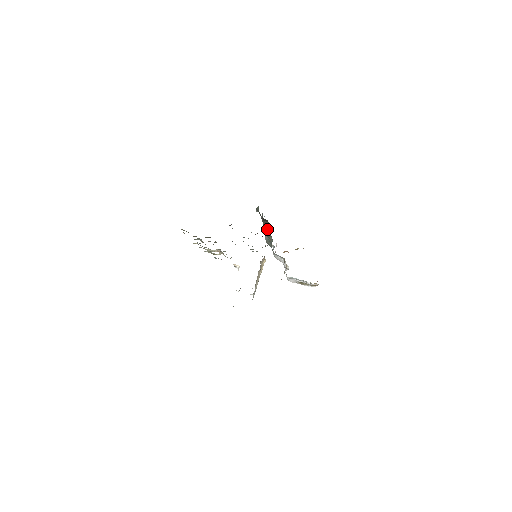
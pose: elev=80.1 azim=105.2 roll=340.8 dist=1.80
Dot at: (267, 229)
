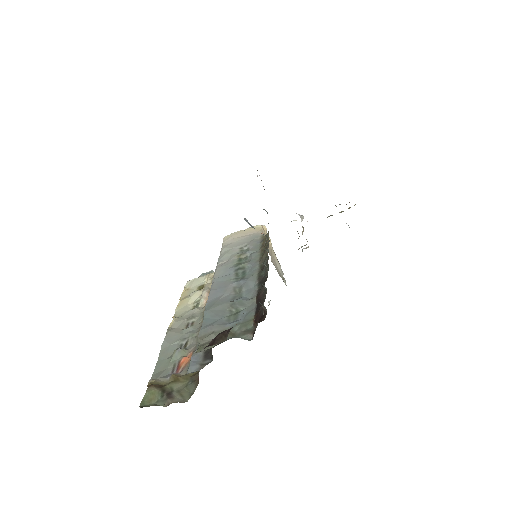
Dot at: occluded
